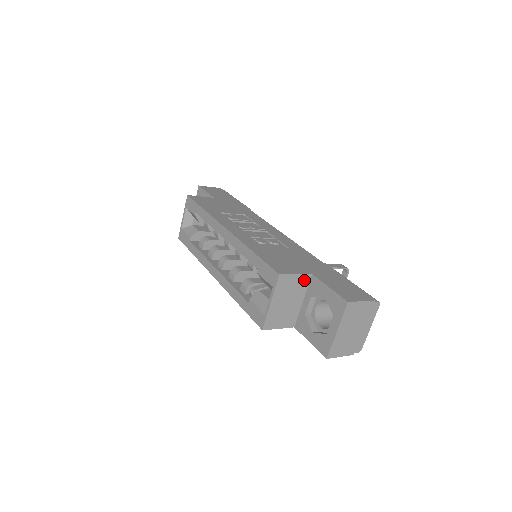
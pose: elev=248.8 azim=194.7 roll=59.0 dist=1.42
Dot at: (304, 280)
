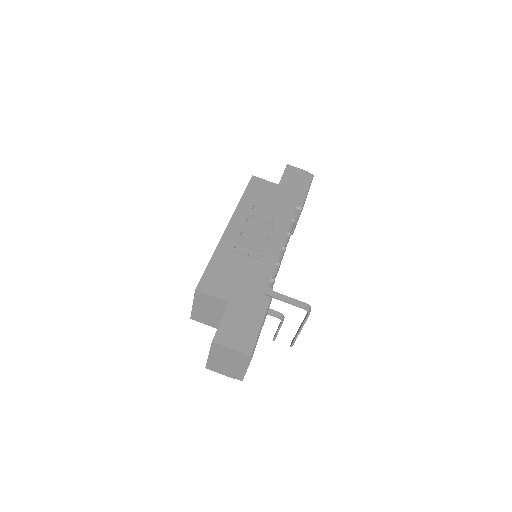
Dot at: (222, 303)
